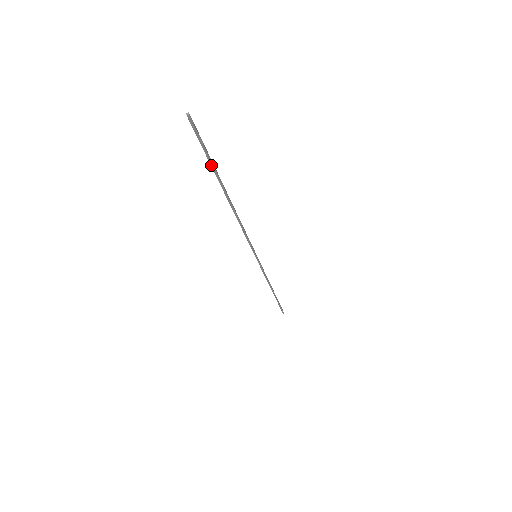
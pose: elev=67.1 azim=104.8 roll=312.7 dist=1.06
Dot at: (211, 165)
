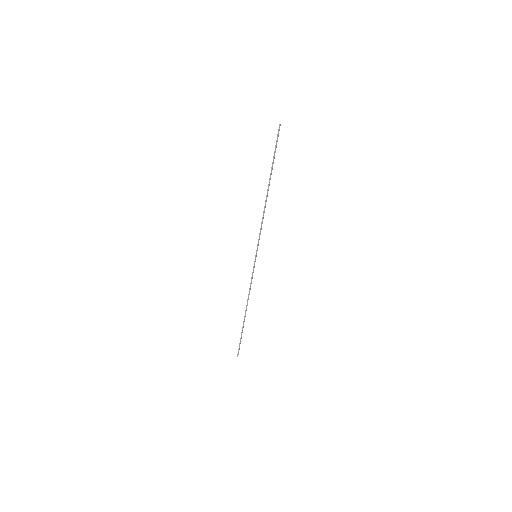
Dot at: (273, 159)
